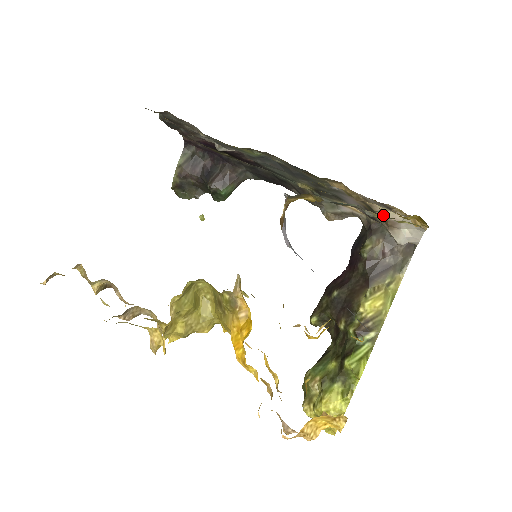
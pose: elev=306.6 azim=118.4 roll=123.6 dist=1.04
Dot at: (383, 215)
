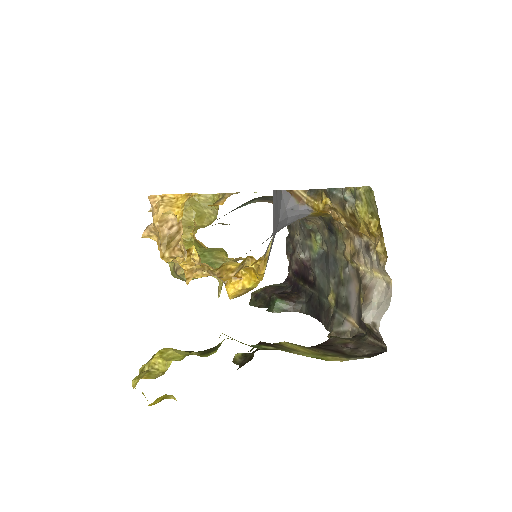
Dot at: (365, 283)
